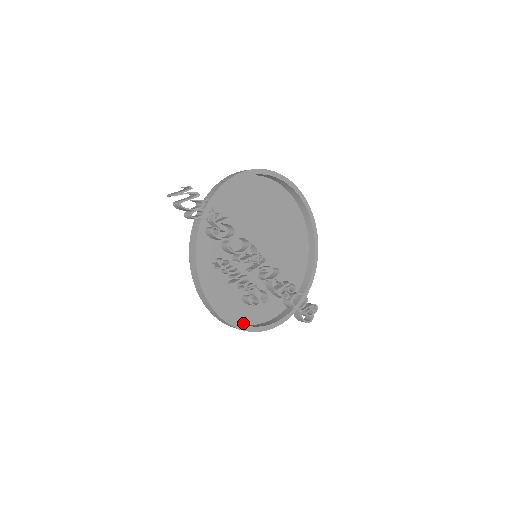
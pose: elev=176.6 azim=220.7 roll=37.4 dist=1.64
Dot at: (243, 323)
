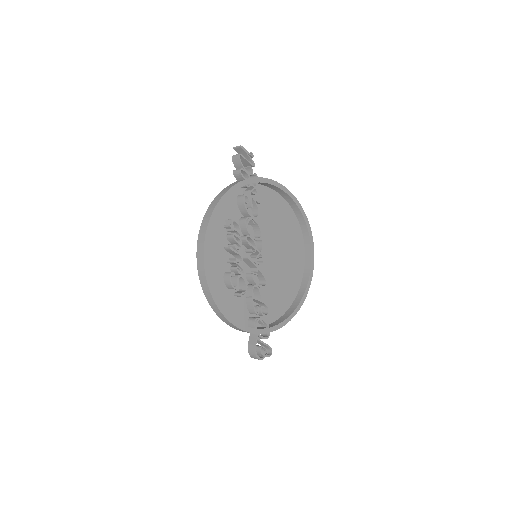
Dot at: occluded
